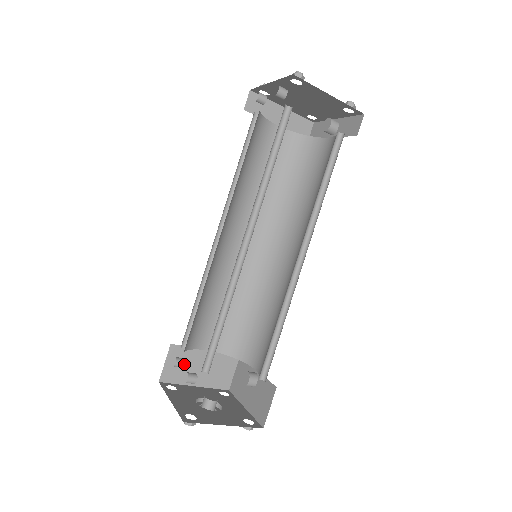
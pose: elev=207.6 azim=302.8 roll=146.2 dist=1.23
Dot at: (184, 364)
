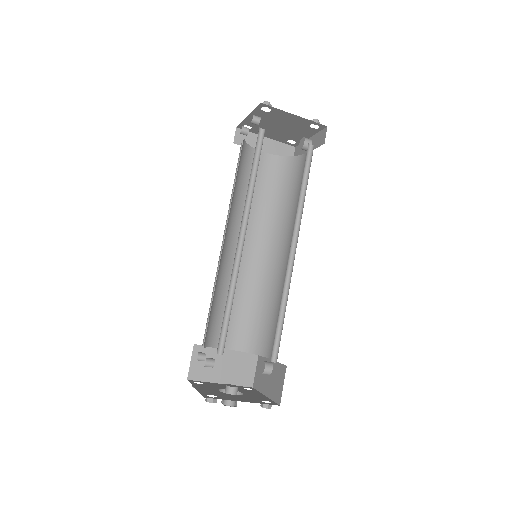
Dot at: occluded
